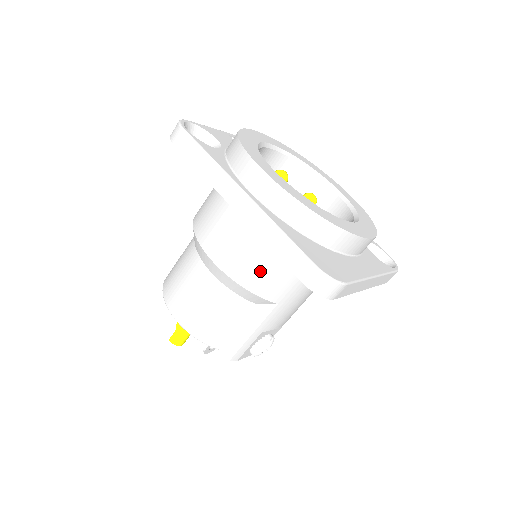
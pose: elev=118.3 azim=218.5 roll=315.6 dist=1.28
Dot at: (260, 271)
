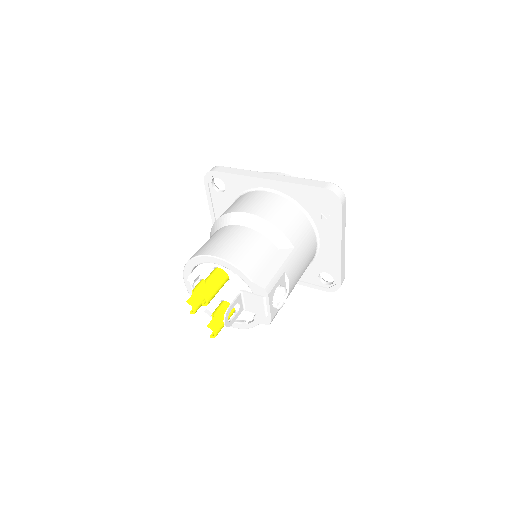
Dot at: (284, 218)
